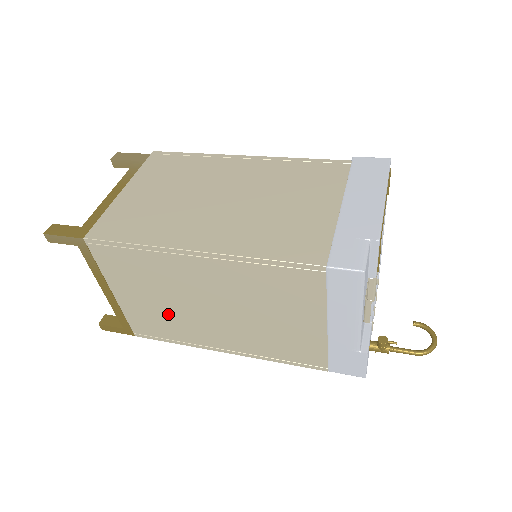
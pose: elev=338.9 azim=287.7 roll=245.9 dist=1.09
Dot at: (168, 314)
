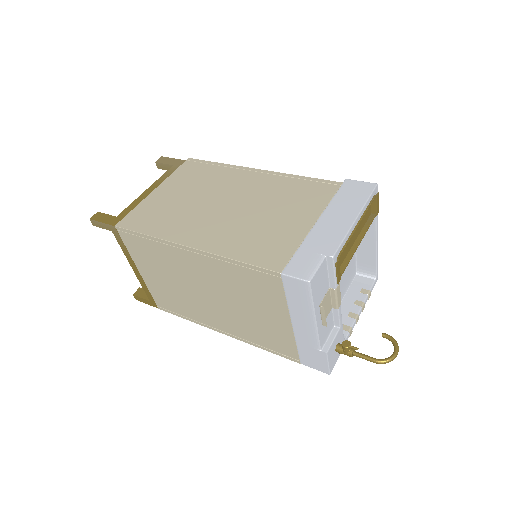
Dot at: (178, 294)
